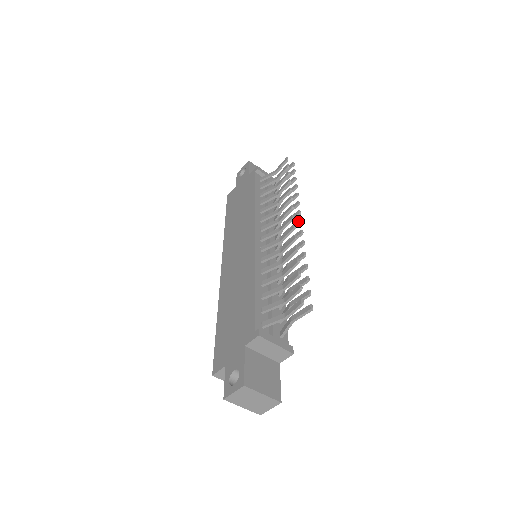
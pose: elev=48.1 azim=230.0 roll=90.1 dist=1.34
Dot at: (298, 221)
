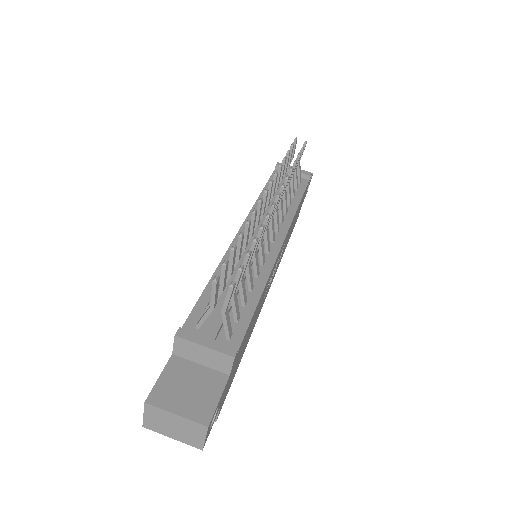
Dot at: occluded
